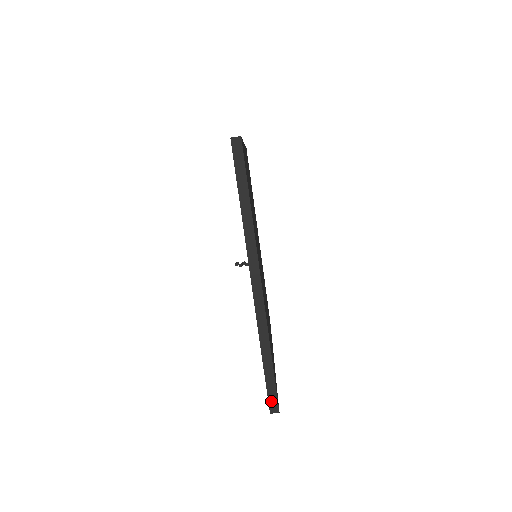
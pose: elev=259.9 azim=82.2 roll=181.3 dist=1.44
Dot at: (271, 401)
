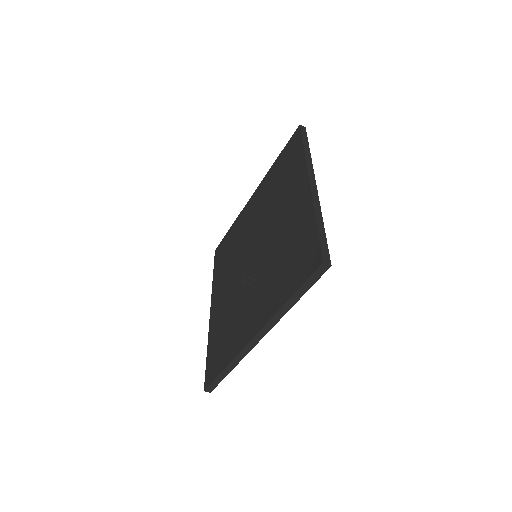
Dot at: (210, 387)
